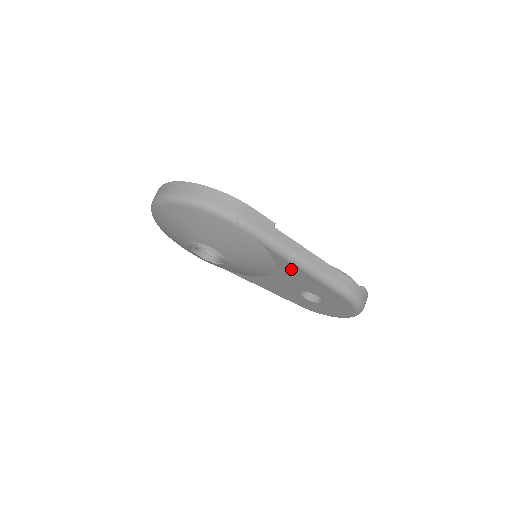
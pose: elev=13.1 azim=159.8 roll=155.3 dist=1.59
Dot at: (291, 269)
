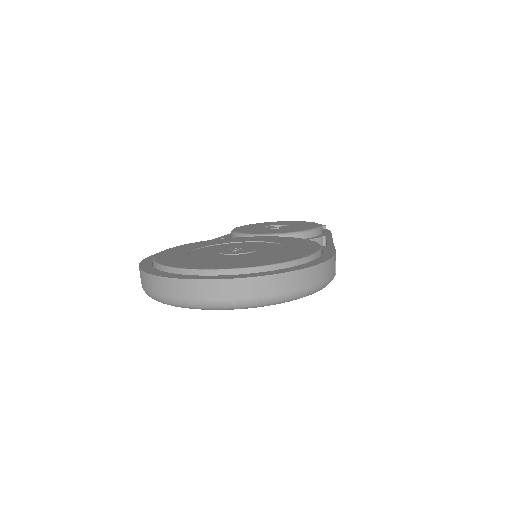
Dot at: occluded
